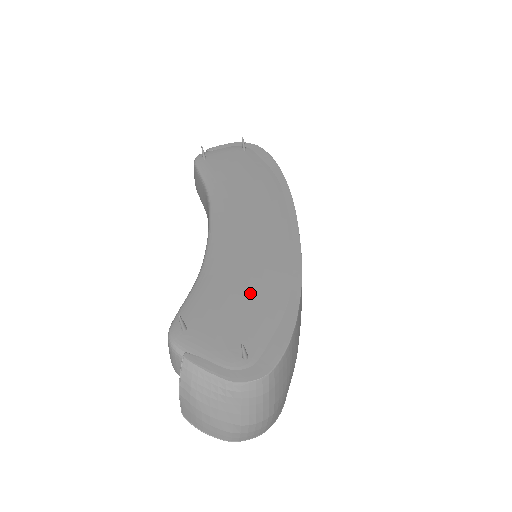
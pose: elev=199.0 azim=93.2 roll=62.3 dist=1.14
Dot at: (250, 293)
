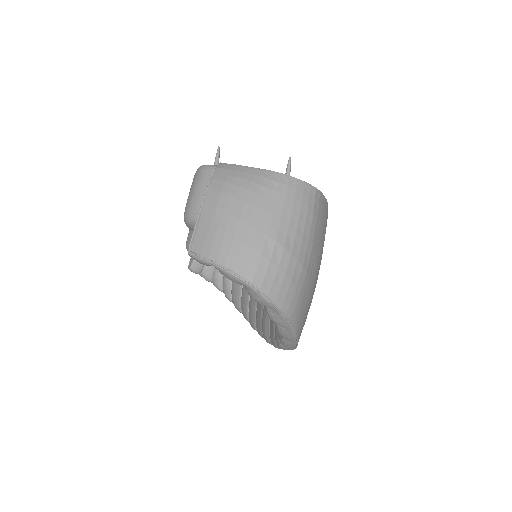
Dot at: occluded
